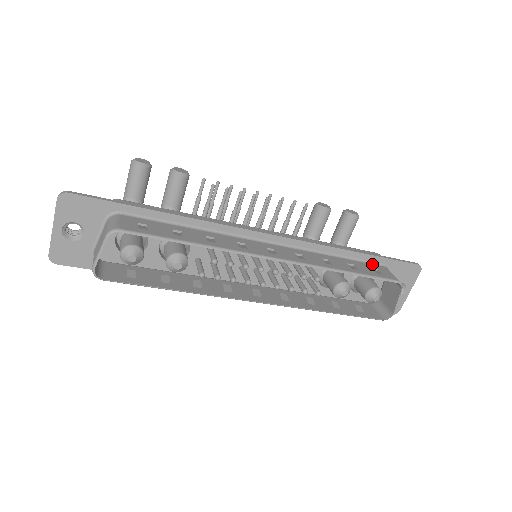
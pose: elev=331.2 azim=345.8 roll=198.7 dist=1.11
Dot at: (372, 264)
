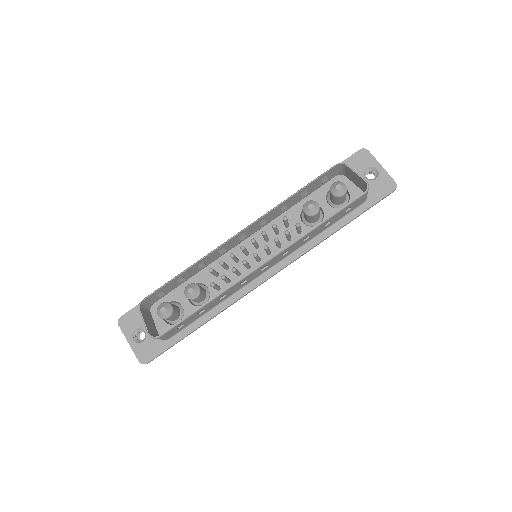
Dot at: occluded
